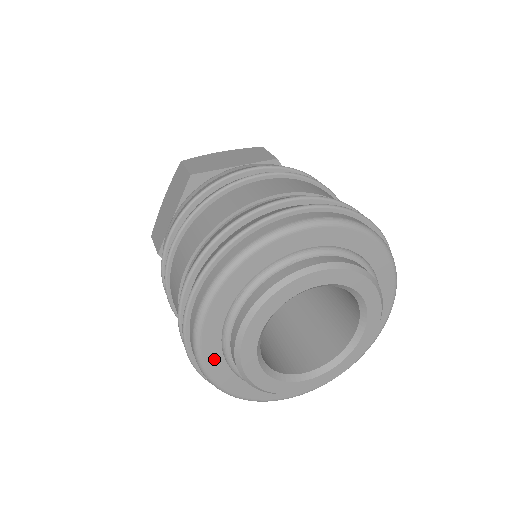
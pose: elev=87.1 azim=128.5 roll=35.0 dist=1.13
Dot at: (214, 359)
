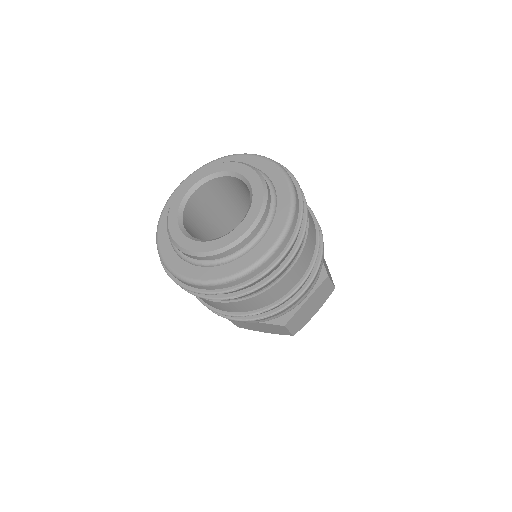
Dot at: (181, 267)
